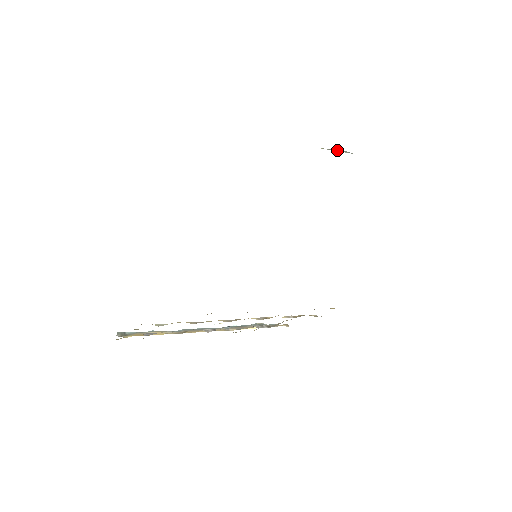
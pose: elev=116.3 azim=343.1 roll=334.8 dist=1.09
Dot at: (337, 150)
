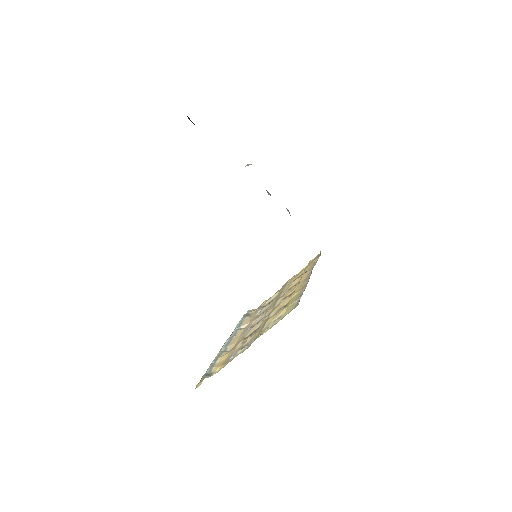
Dot at: (248, 165)
